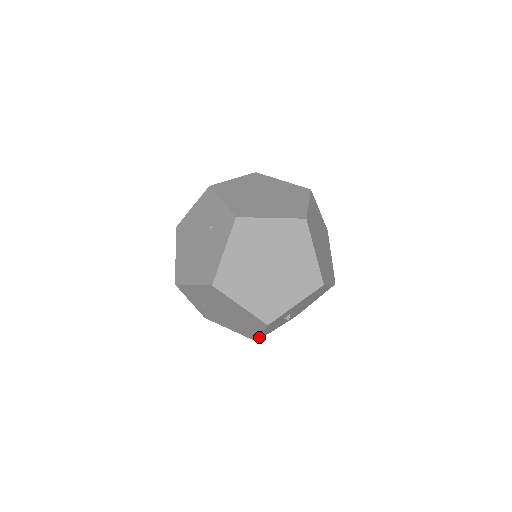
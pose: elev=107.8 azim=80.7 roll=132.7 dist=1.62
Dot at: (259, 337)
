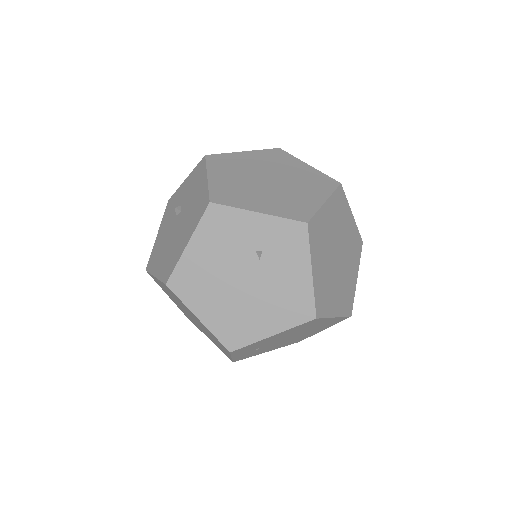
Dot at: occluded
